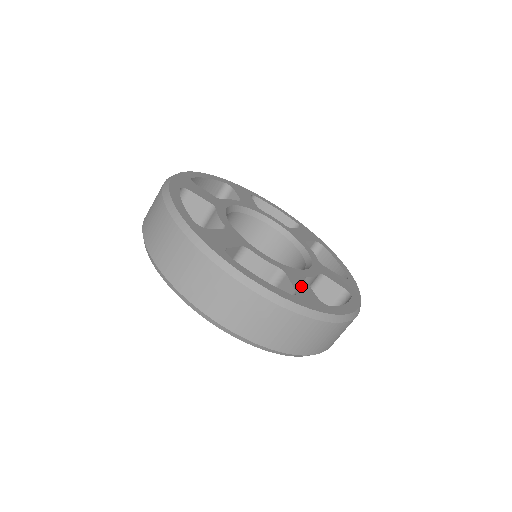
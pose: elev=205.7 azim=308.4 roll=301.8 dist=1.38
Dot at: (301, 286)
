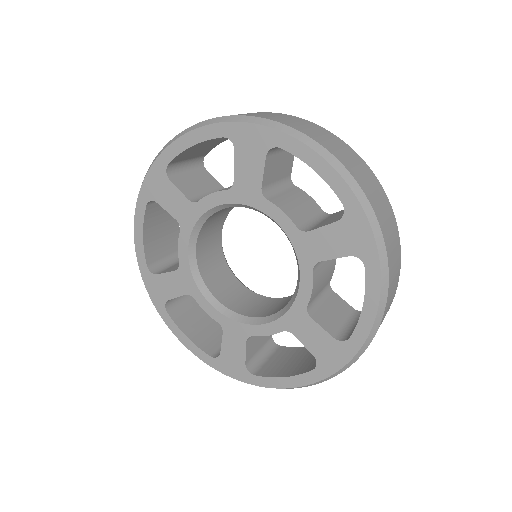
Dot at: occluded
